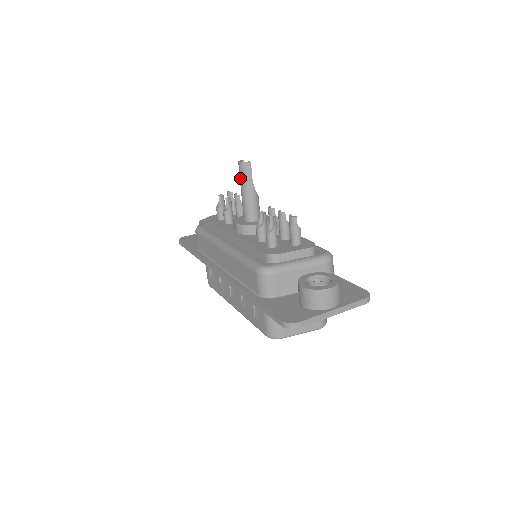
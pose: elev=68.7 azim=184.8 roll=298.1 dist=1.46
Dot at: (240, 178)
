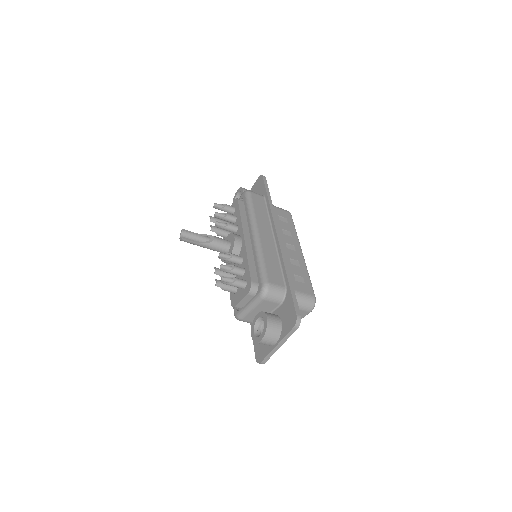
Dot at: occluded
